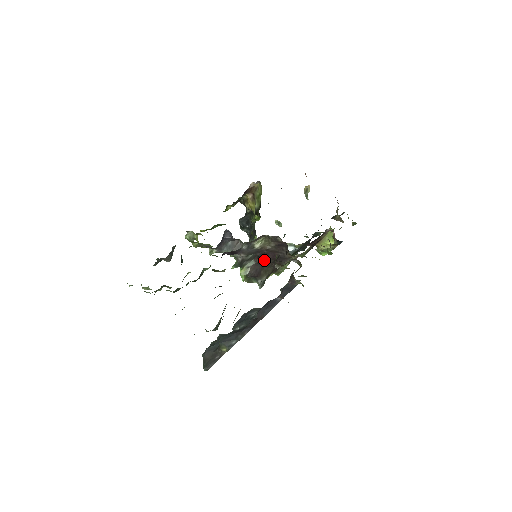
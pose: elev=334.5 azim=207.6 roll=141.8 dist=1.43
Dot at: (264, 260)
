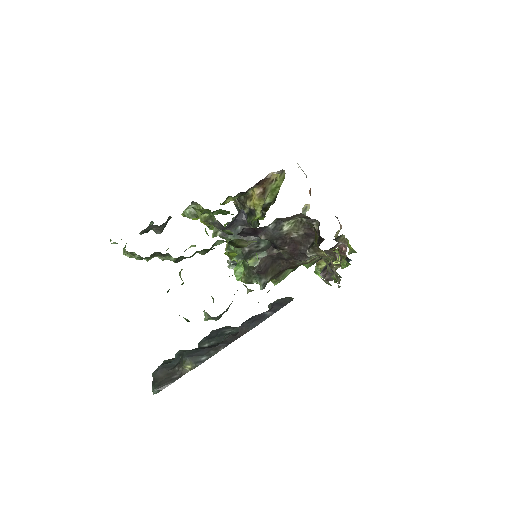
Dot at: (280, 253)
